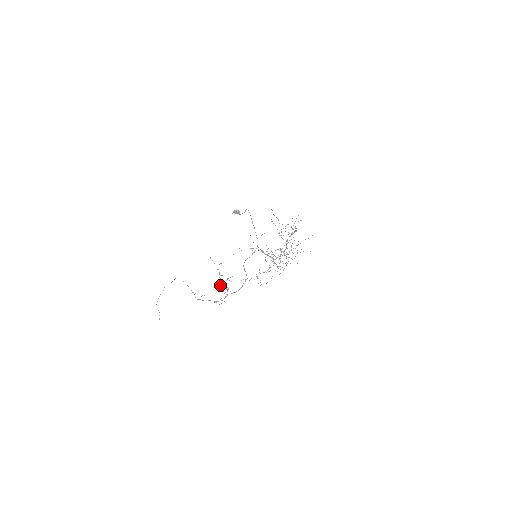
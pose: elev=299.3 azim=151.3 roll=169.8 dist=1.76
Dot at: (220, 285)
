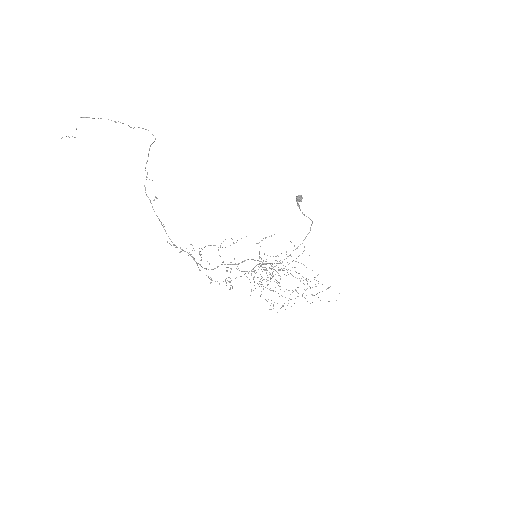
Dot at: occluded
